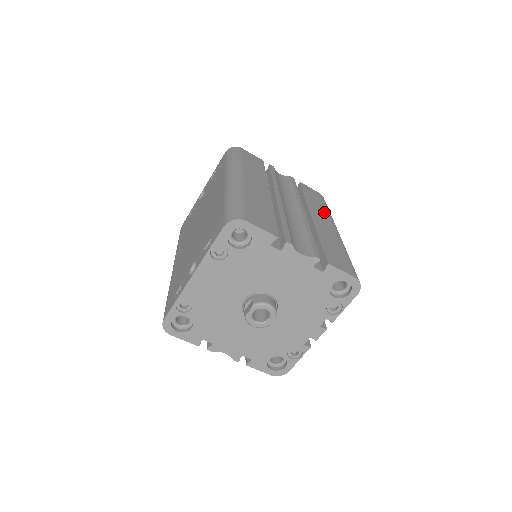
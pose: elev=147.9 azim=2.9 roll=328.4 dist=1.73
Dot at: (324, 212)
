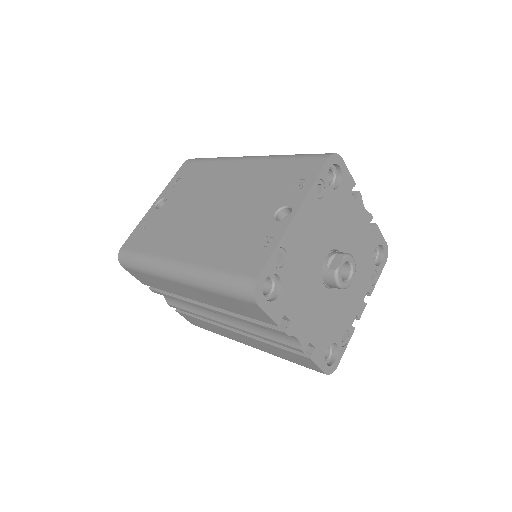
Dot at: occluded
